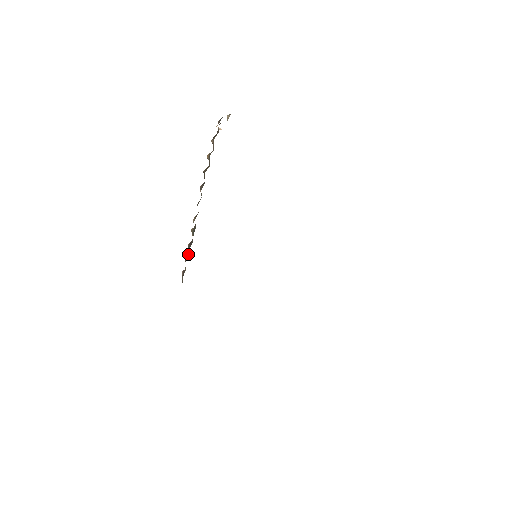
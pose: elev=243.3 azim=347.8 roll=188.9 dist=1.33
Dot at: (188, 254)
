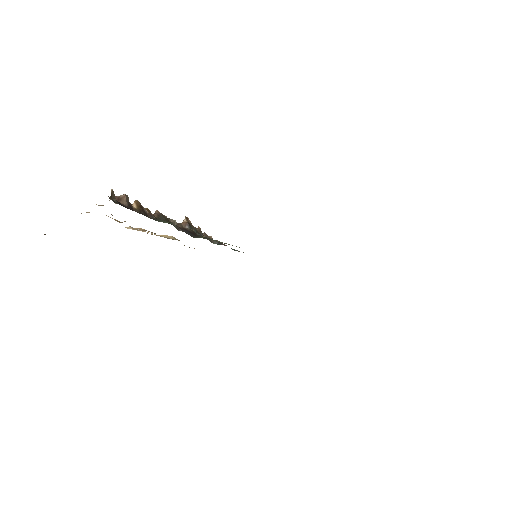
Dot at: occluded
